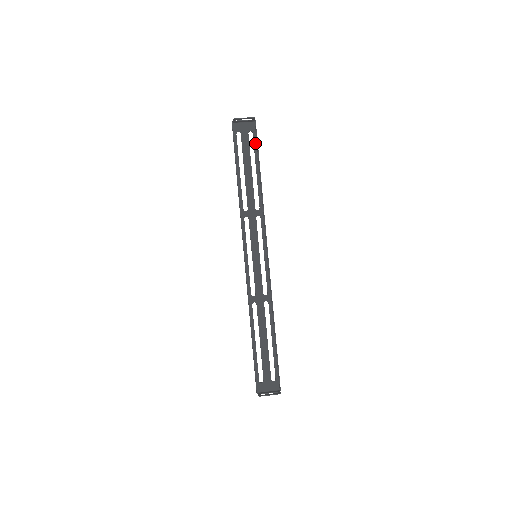
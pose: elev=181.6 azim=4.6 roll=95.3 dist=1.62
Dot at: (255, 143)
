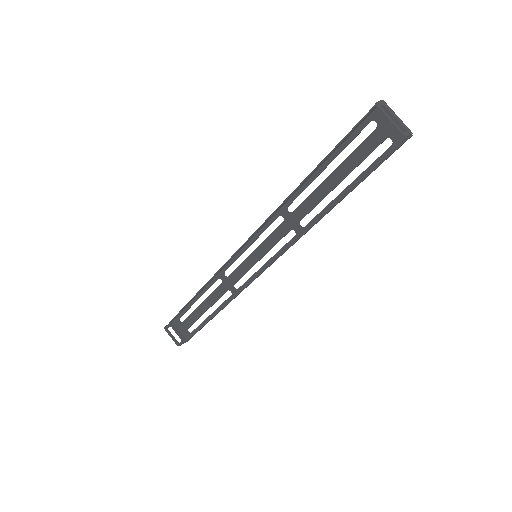
Dot at: (379, 160)
